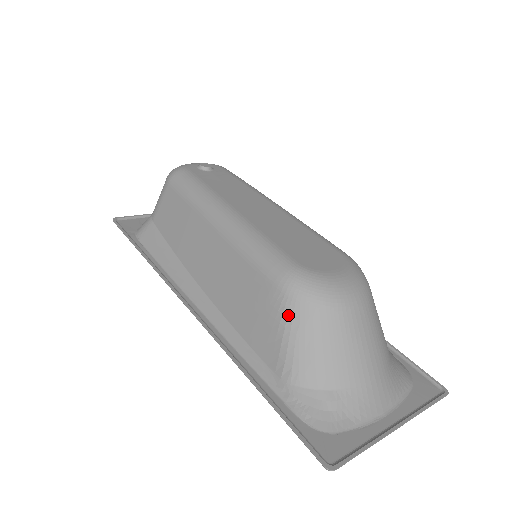
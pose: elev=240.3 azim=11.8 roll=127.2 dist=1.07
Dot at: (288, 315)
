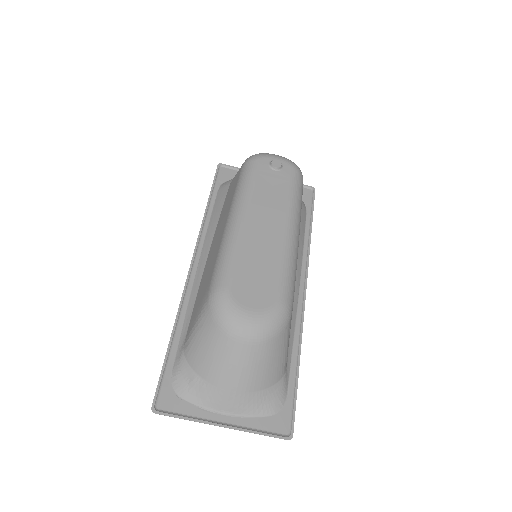
Dot at: (202, 315)
